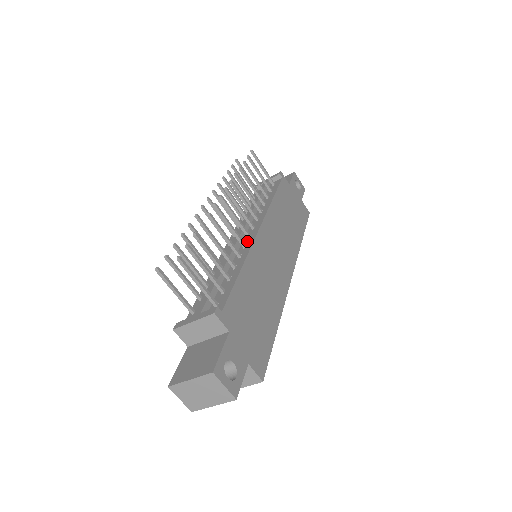
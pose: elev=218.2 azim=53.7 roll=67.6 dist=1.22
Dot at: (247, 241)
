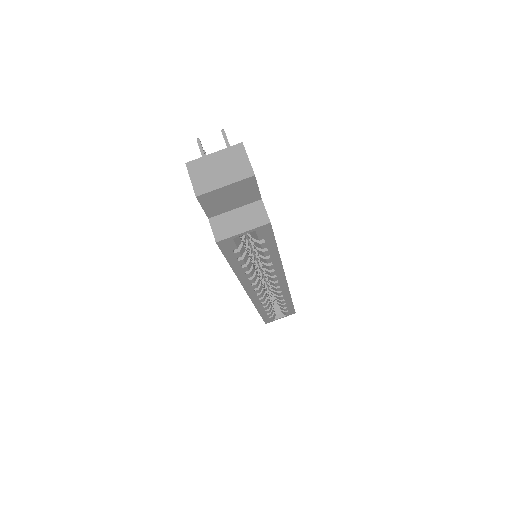
Dot at: occluded
